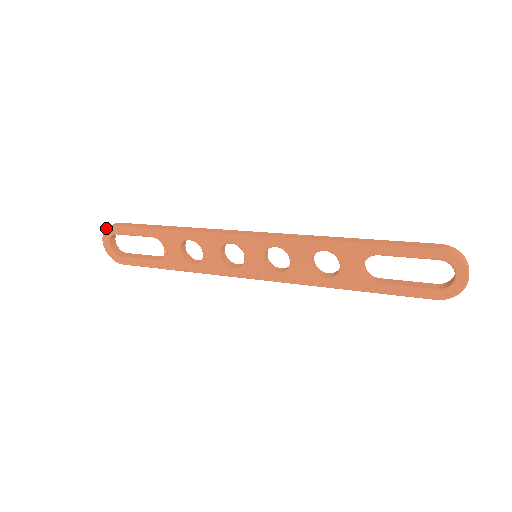
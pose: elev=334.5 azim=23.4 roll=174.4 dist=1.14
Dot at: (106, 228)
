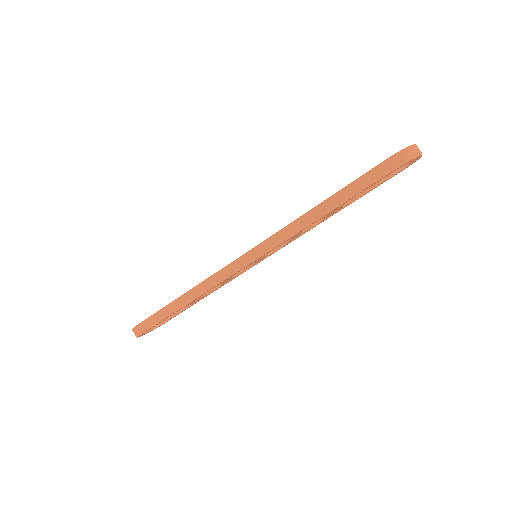
Dot at: occluded
